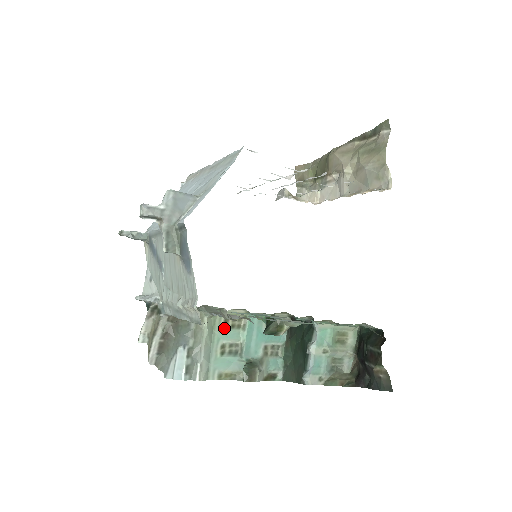
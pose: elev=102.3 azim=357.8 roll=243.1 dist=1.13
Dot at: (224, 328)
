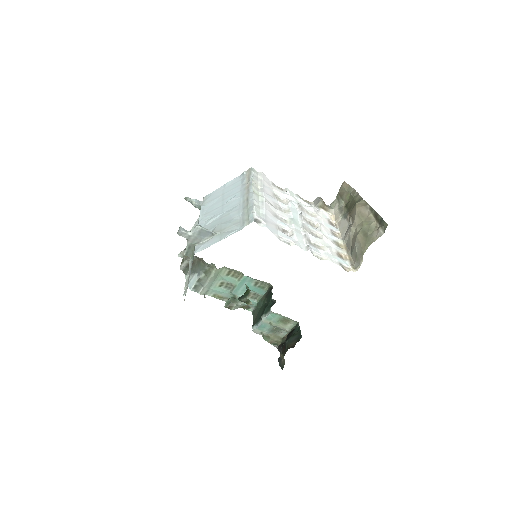
Dot at: (227, 275)
